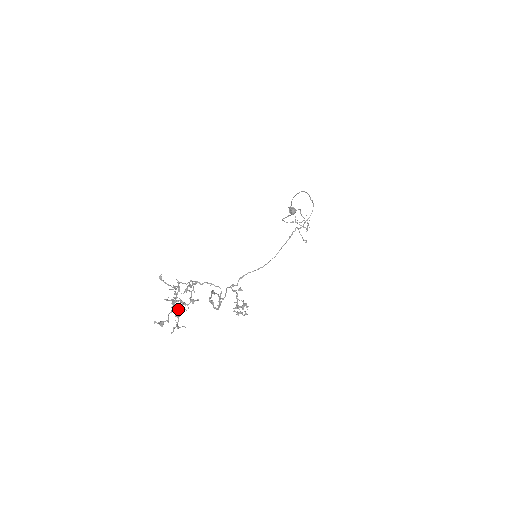
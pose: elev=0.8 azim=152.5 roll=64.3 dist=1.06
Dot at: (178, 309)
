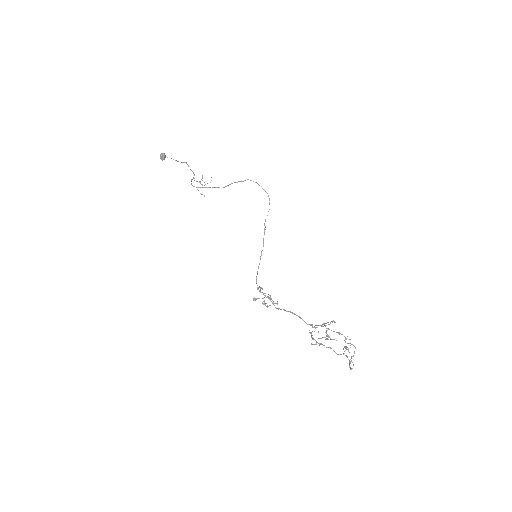
Dot at: occluded
